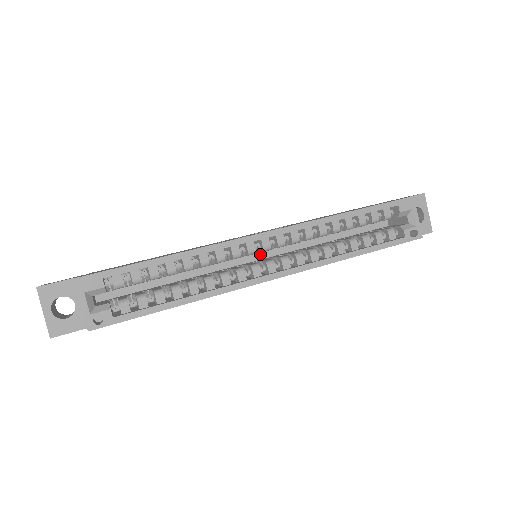
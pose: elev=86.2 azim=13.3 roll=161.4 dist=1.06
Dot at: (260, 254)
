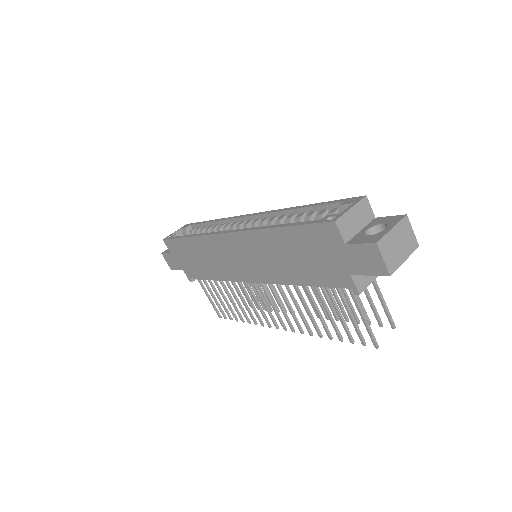
Dot at: occluded
